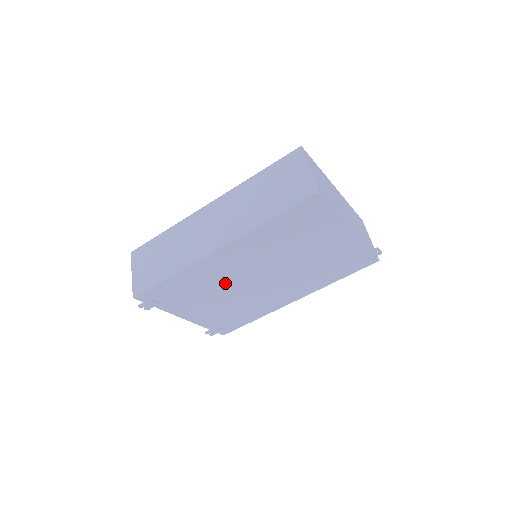
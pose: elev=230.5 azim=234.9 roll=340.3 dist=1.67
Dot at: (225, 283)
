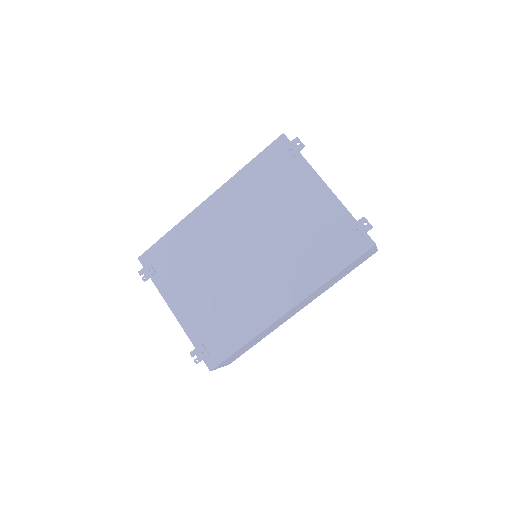
Dot at: (214, 252)
